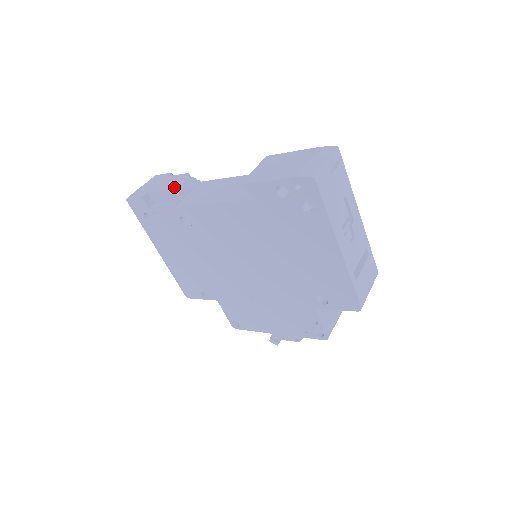
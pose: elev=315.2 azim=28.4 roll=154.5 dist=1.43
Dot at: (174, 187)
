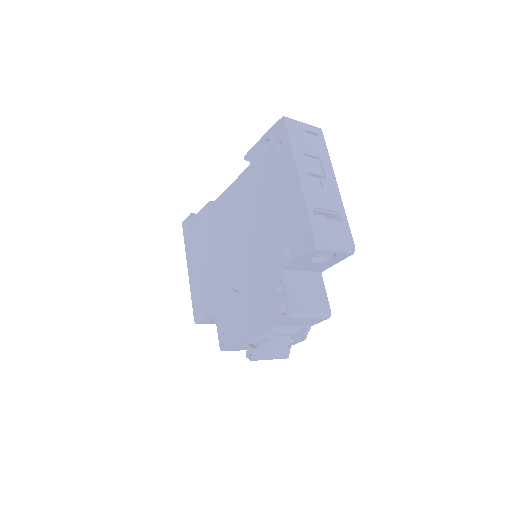
Dot at: occluded
